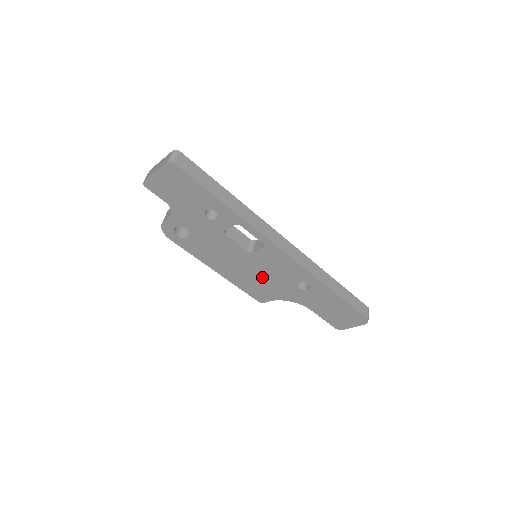
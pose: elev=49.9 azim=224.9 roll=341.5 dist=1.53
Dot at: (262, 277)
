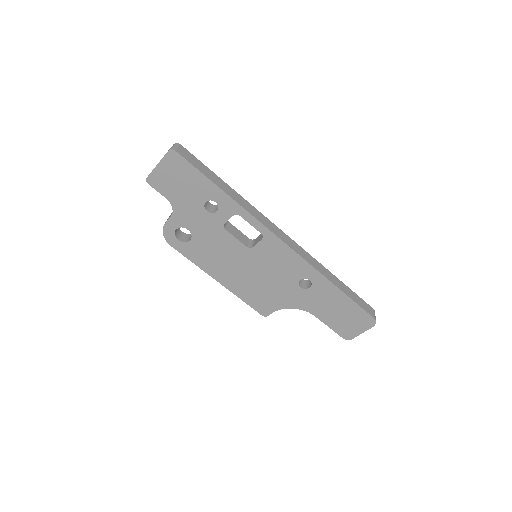
Dot at: (264, 280)
